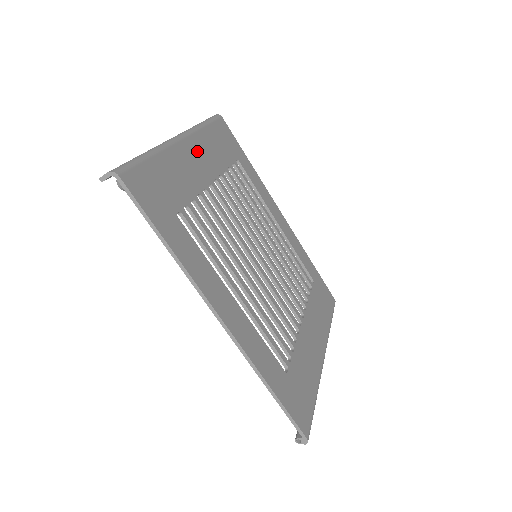
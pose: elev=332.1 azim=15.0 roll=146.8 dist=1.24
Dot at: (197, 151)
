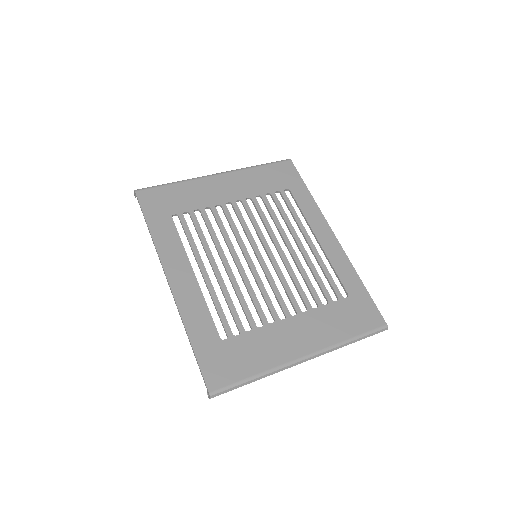
Dot at: (231, 182)
